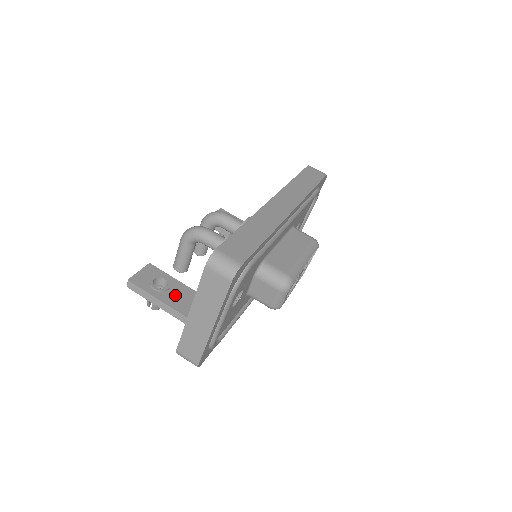
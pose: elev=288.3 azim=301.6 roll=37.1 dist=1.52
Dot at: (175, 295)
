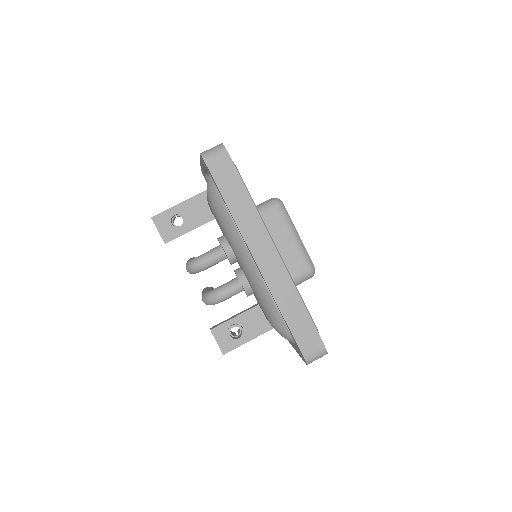
Dot at: (250, 326)
